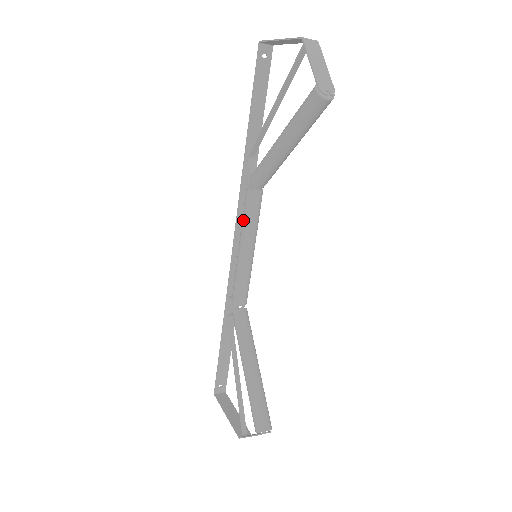
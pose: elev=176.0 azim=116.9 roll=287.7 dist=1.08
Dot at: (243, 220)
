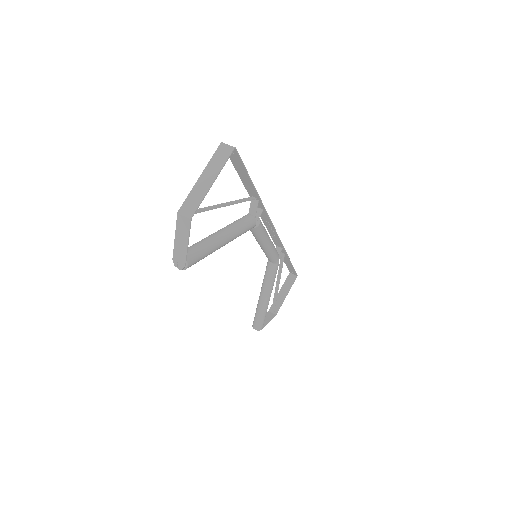
Dot at: occluded
